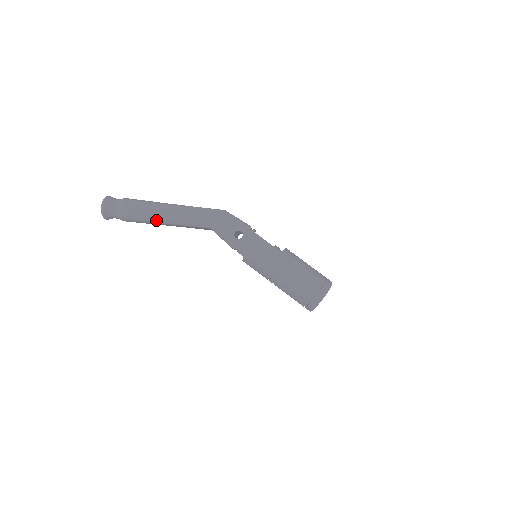
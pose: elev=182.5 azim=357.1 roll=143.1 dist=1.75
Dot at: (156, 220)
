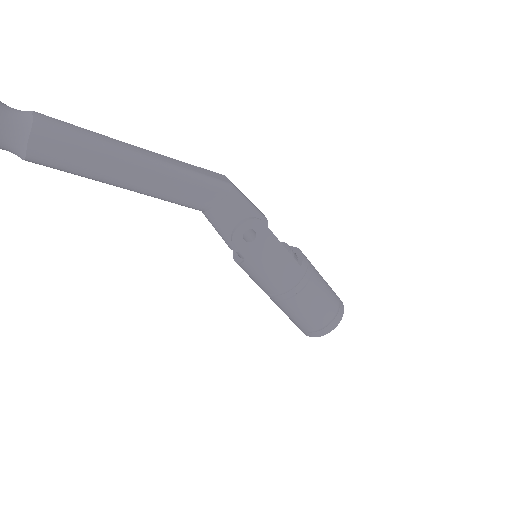
Dot at: (103, 180)
